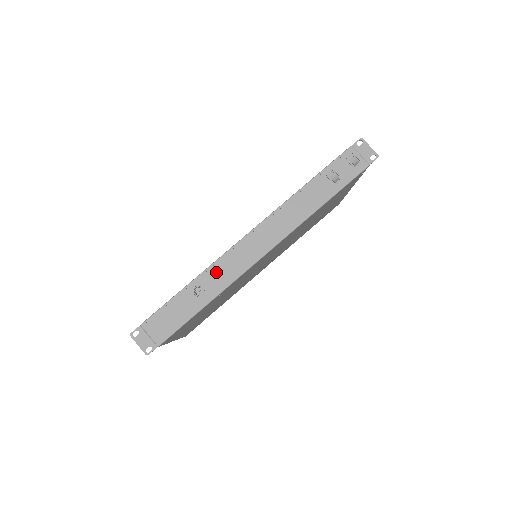
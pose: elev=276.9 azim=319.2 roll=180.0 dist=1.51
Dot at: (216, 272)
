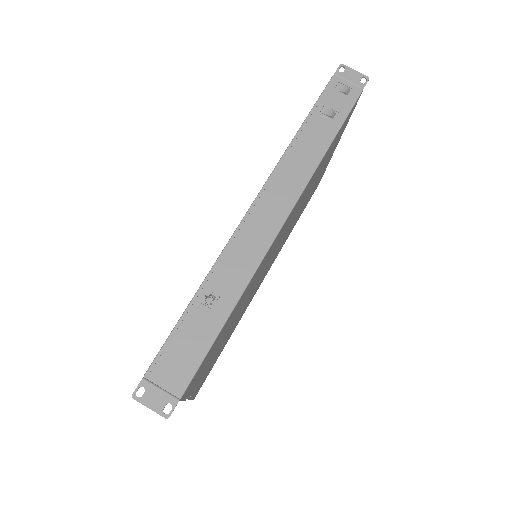
Dot at: (227, 268)
